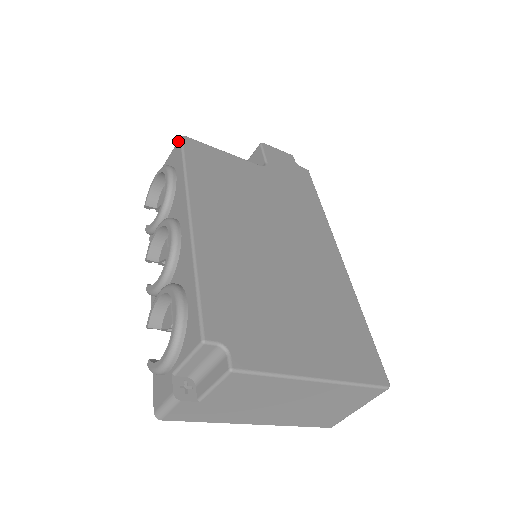
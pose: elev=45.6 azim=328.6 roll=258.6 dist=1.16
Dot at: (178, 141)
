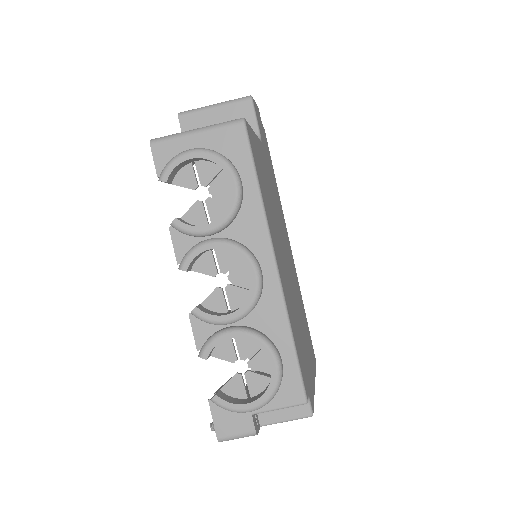
Dot at: (239, 125)
